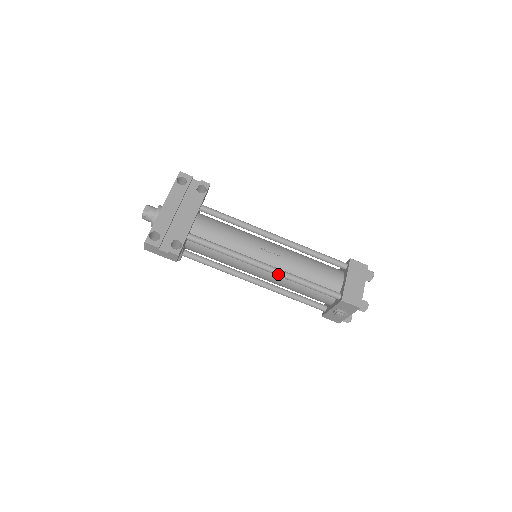
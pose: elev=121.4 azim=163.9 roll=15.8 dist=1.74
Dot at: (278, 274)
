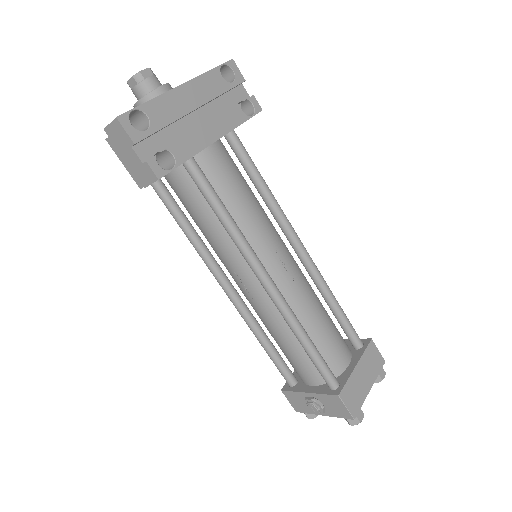
Dot at: (279, 305)
